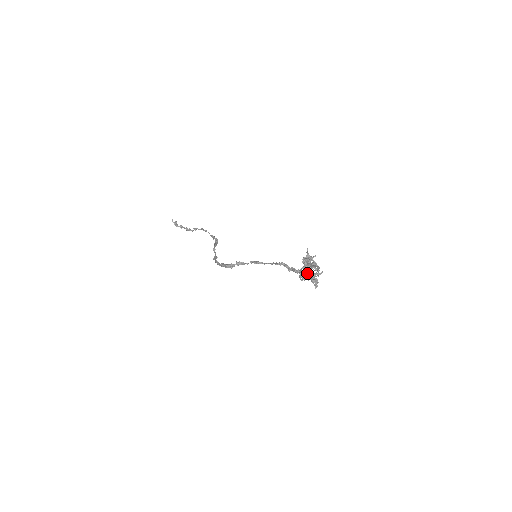
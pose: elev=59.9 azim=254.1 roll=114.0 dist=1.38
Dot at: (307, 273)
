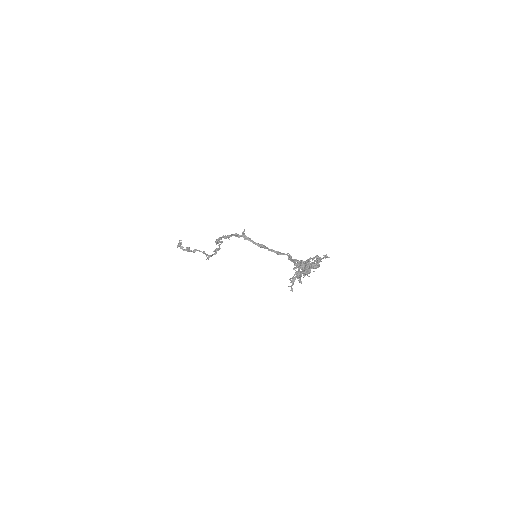
Dot at: (306, 263)
